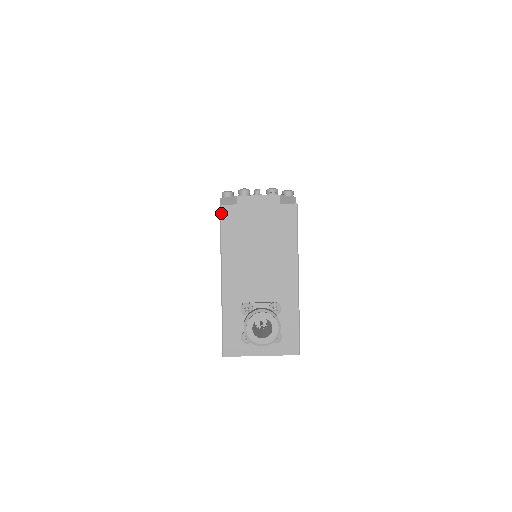
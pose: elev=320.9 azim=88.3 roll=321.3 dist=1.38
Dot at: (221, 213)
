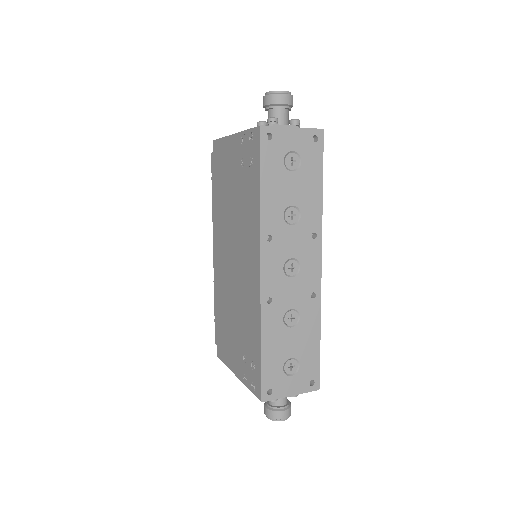
Dot at: (216, 140)
